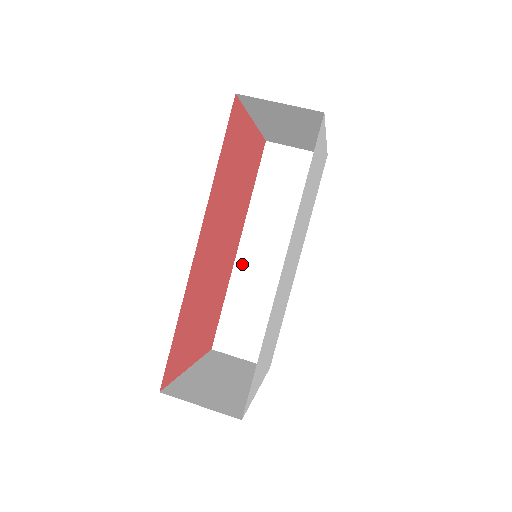
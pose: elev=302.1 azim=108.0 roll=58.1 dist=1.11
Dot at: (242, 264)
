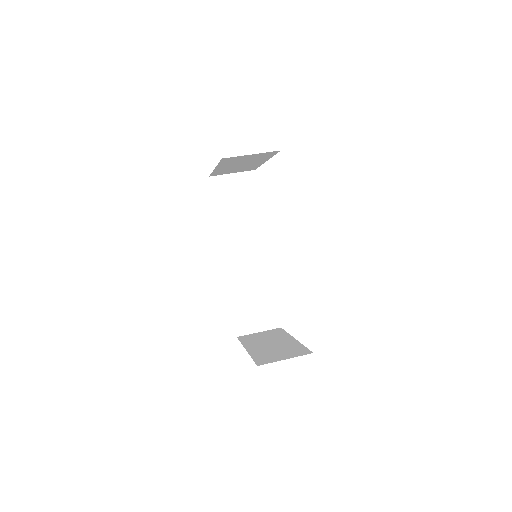
Dot at: (231, 269)
